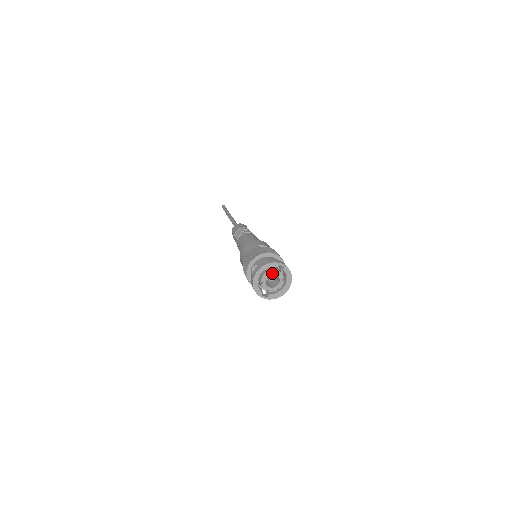
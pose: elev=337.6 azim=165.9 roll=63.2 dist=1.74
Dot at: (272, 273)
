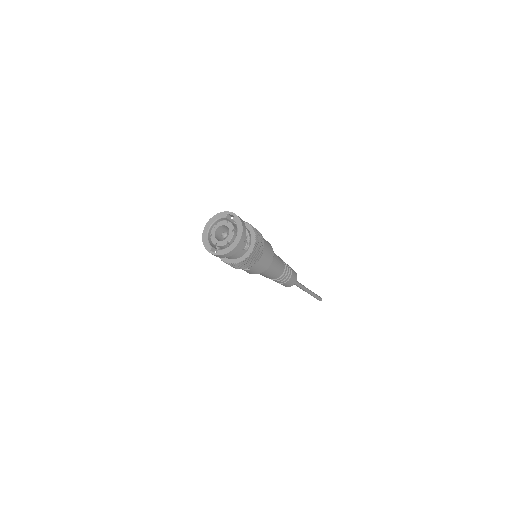
Dot at: (222, 224)
